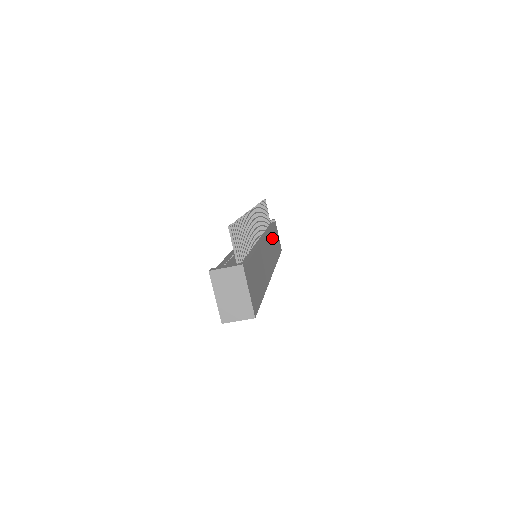
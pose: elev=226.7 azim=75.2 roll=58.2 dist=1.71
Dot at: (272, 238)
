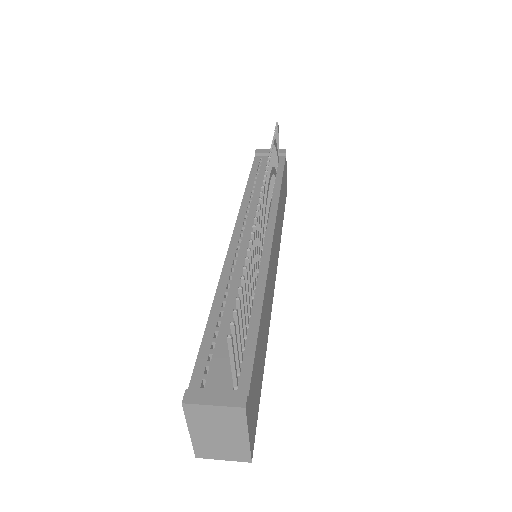
Dot at: (281, 201)
